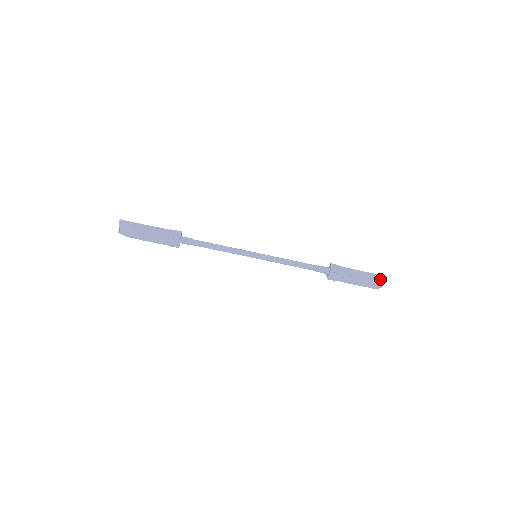
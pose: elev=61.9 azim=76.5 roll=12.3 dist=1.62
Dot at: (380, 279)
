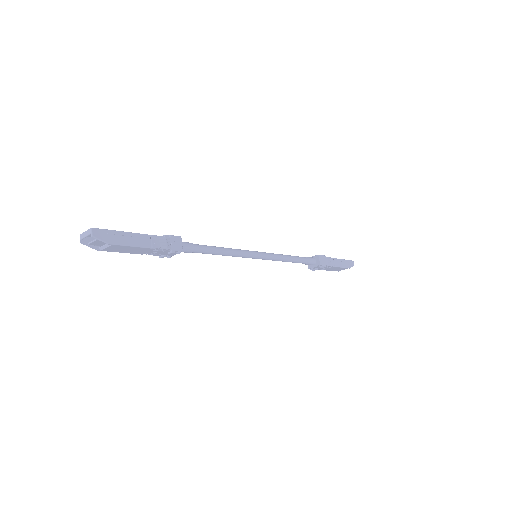
Dot at: occluded
